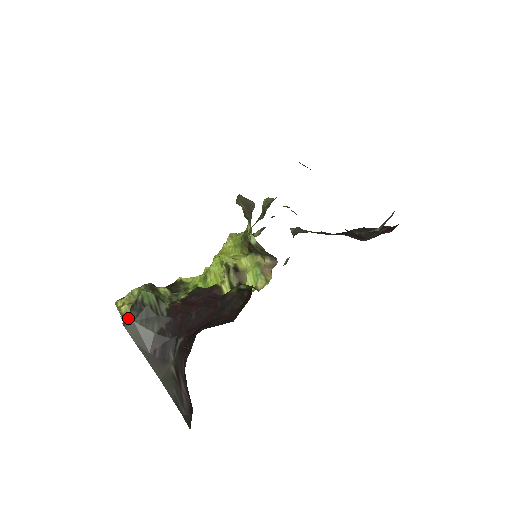
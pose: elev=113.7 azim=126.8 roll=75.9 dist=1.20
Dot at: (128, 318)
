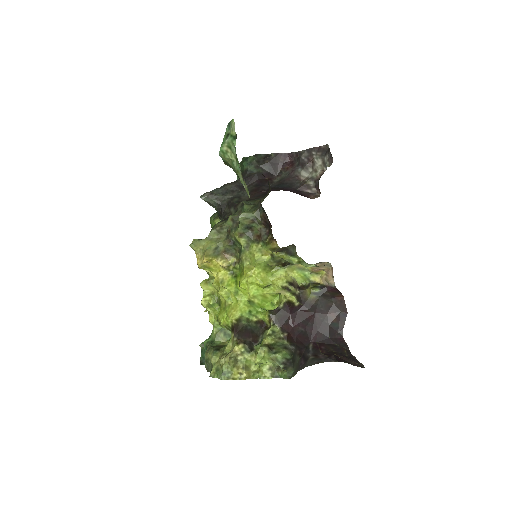
Dot at: (290, 374)
